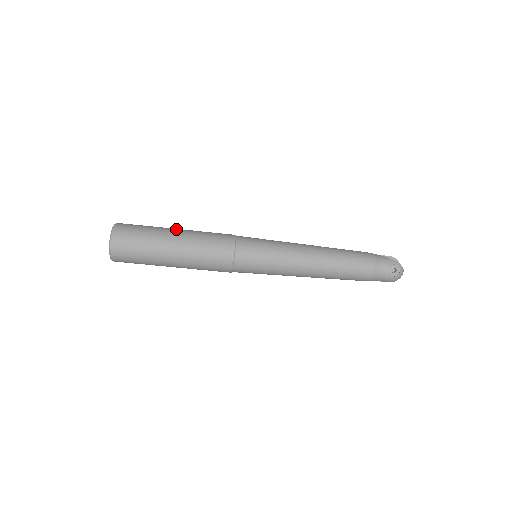
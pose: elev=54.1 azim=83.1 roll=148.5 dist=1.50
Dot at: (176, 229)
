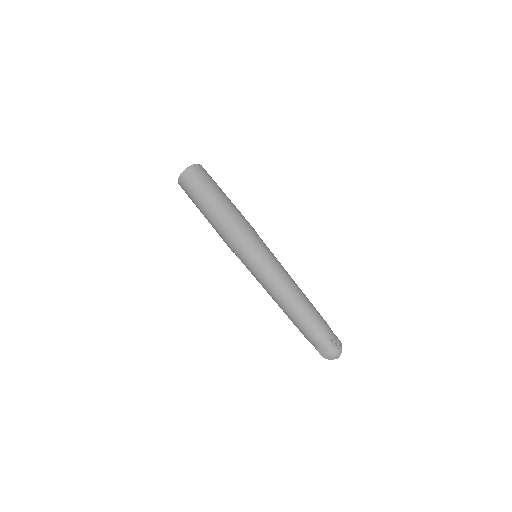
Dot at: occluded
